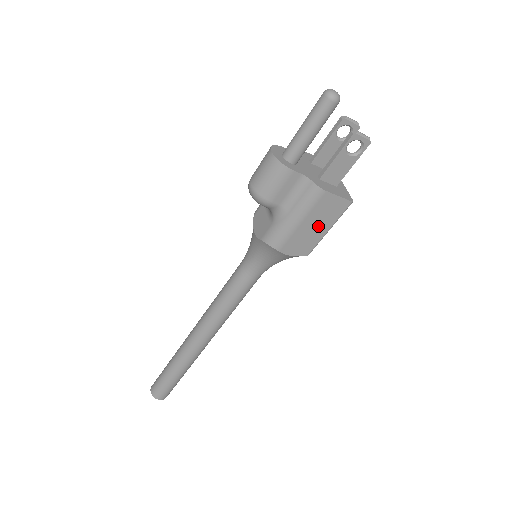
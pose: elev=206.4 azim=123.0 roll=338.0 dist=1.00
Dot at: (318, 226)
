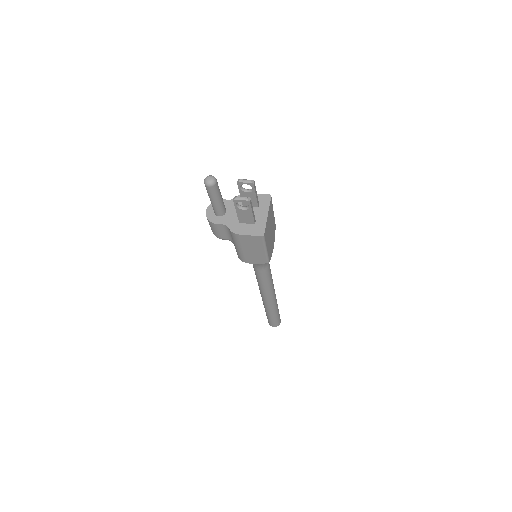
Dot at: (255, 249)
